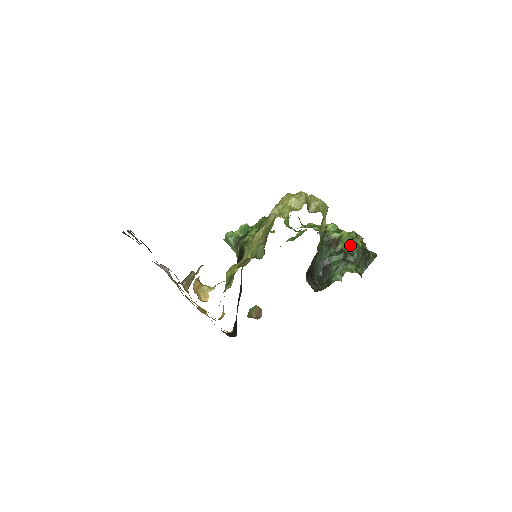
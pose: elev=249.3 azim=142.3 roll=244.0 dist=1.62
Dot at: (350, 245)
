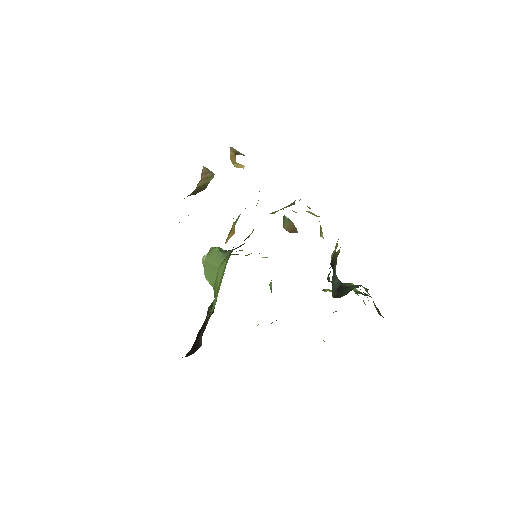
Dot at: (359, 293)
